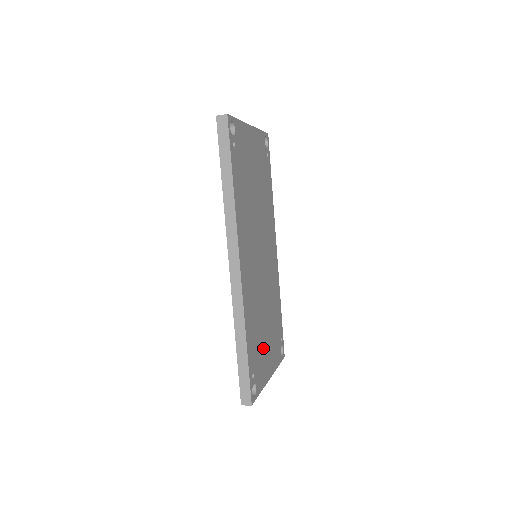
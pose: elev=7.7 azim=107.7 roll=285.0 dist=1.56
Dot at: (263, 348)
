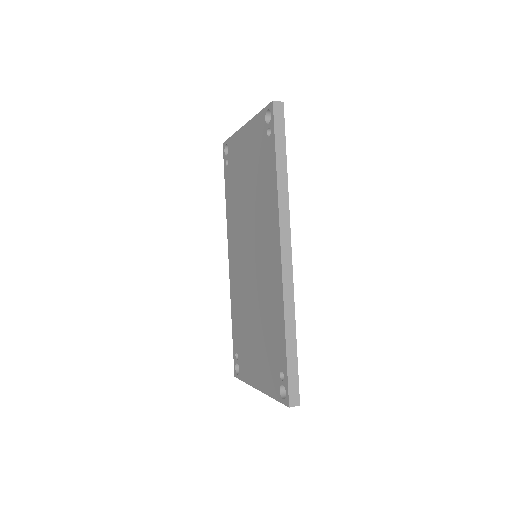
Dot at: occluded
